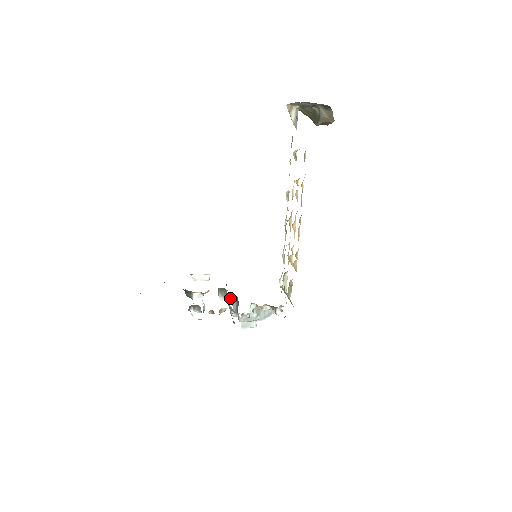
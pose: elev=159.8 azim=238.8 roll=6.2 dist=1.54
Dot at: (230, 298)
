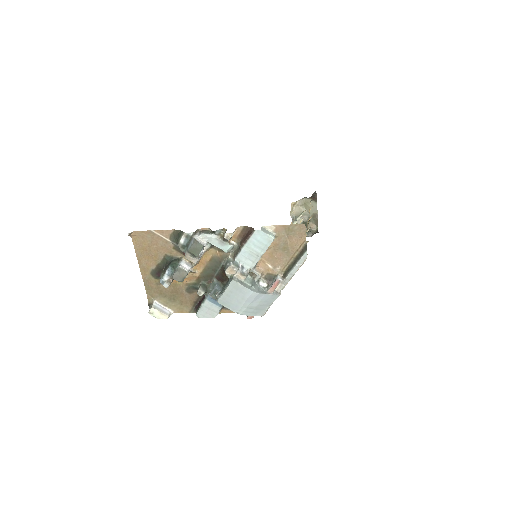
Dot at: (214, 288)
